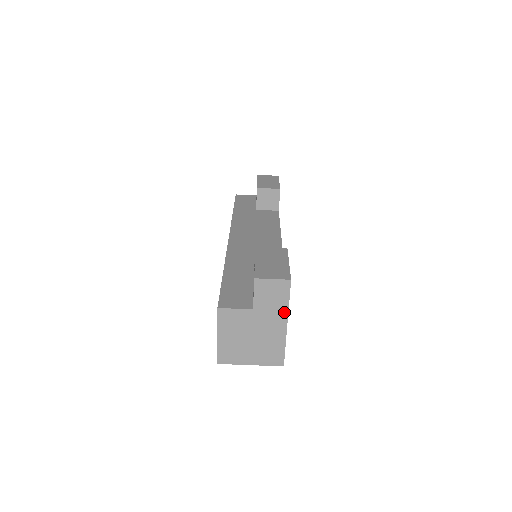
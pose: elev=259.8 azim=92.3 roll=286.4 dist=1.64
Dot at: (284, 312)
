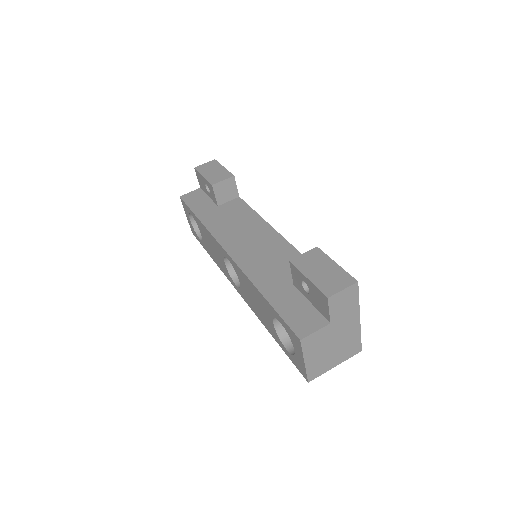
Dot at: (356, 310)
